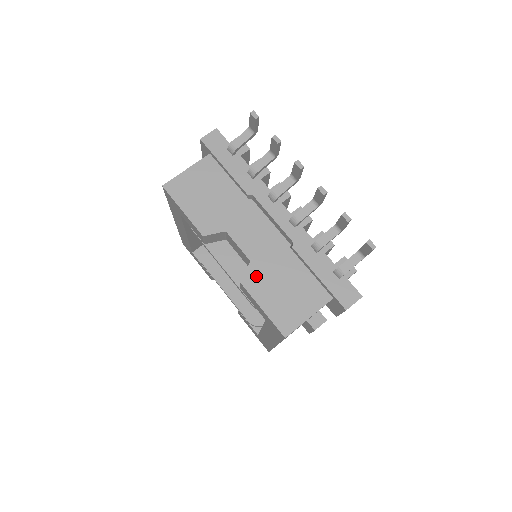
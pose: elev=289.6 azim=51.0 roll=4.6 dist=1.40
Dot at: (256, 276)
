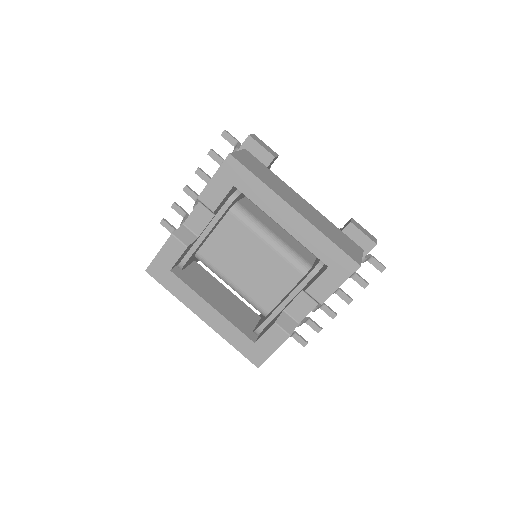
Dot at: occluded
